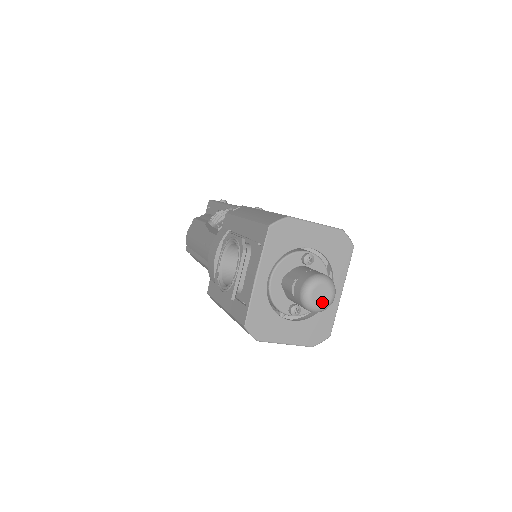
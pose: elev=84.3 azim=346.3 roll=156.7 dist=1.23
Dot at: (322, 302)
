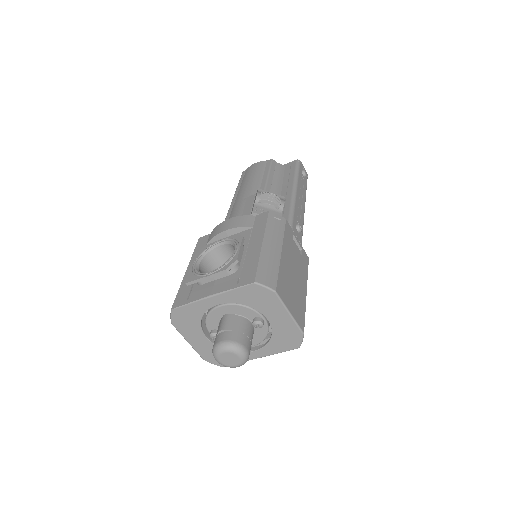
Dot at: (225, 362)
